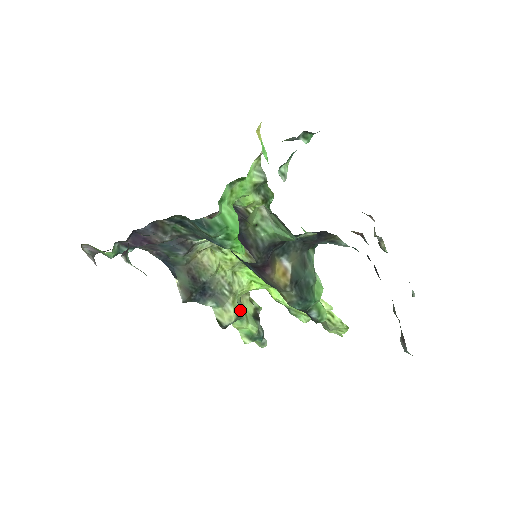
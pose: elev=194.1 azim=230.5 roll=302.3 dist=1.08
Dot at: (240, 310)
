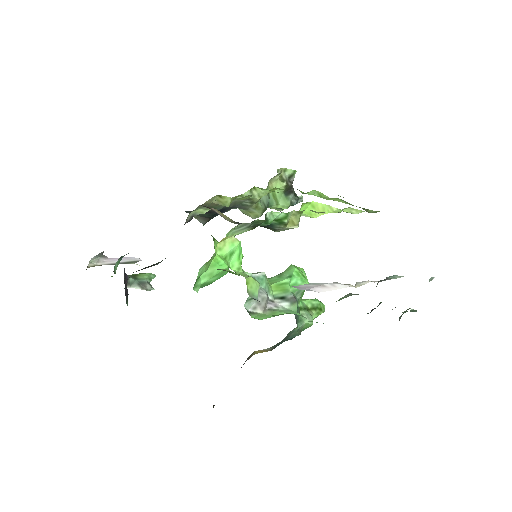
Dot at: (266, 206)
